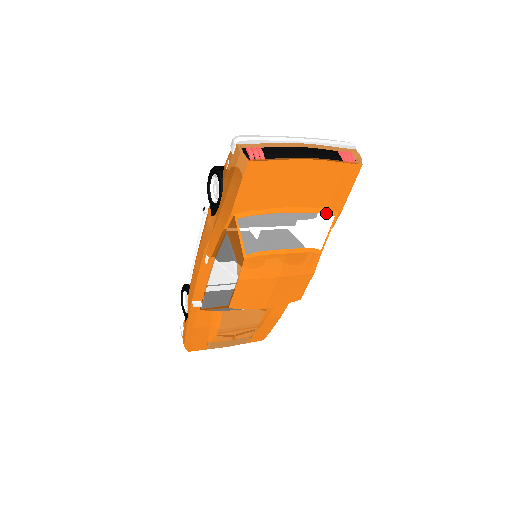
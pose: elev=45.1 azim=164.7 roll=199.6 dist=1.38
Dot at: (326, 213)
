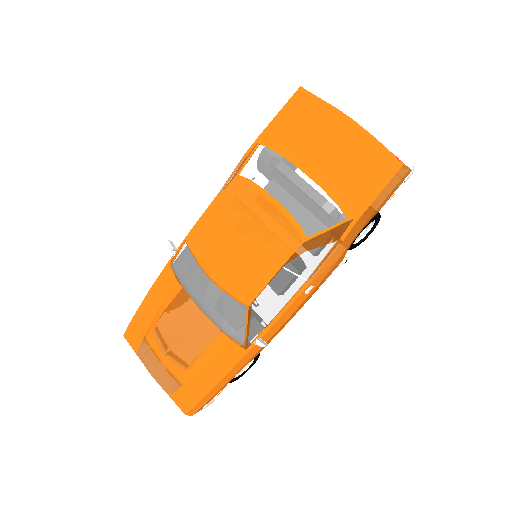
Dot at: (340, 206)
